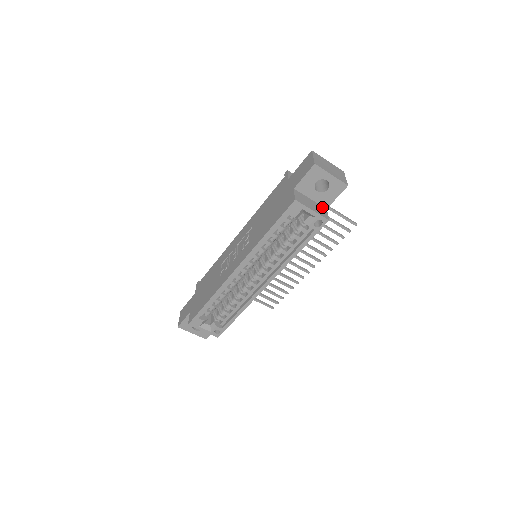
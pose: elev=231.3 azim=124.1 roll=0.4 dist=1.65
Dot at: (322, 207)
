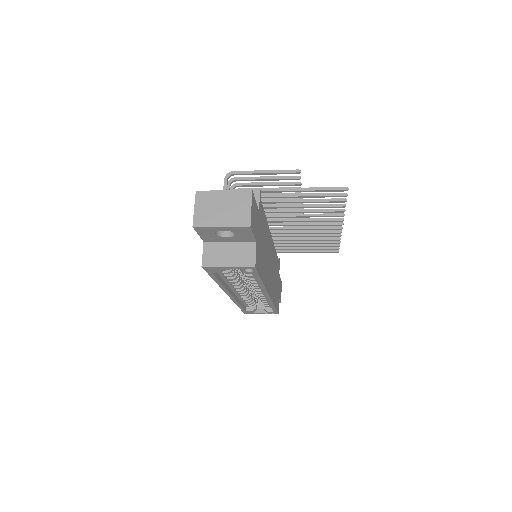
Dot at: (248, 245)
